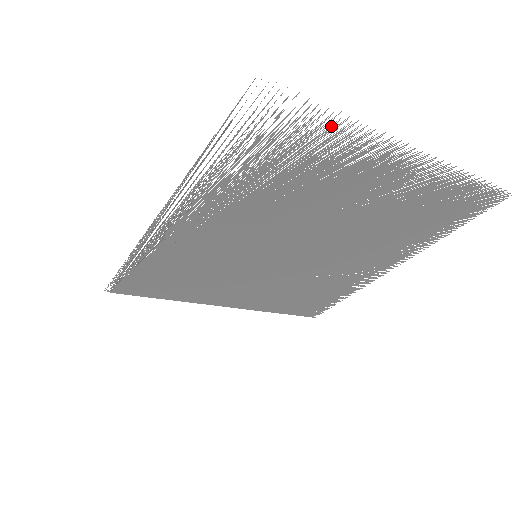
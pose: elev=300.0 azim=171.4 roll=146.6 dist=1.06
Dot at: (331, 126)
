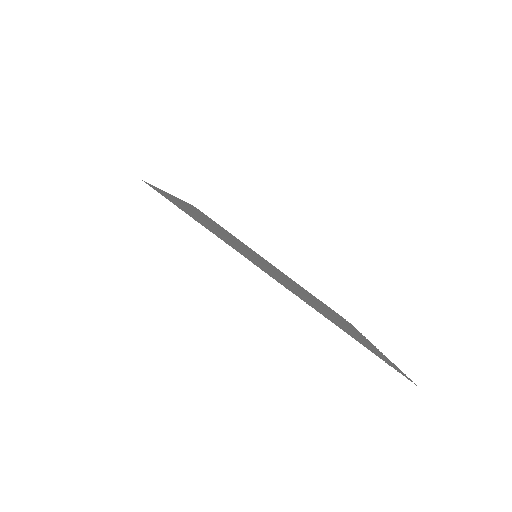
Dot at: (211, 231)
